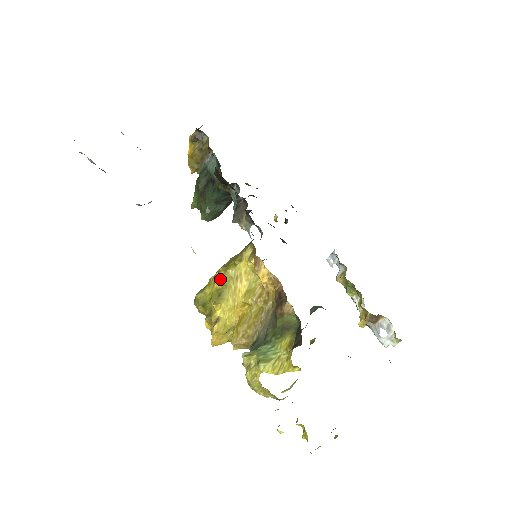
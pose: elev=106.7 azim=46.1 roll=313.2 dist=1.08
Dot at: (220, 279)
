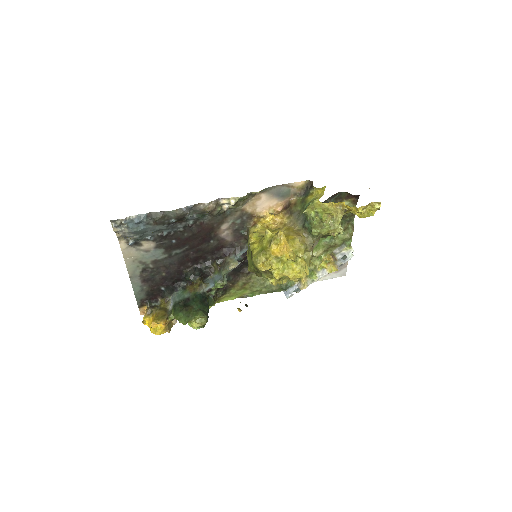
Dot at: (254, 240)
